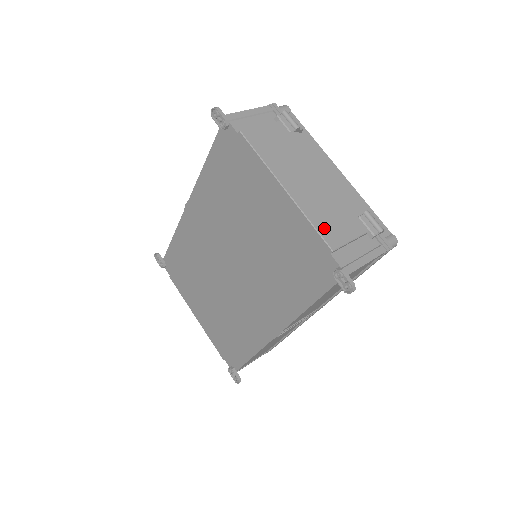
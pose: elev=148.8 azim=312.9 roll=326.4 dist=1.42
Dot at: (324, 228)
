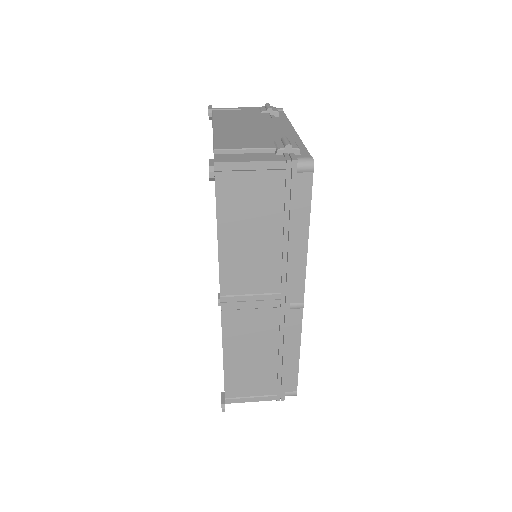
Dot at: (223, 141)
